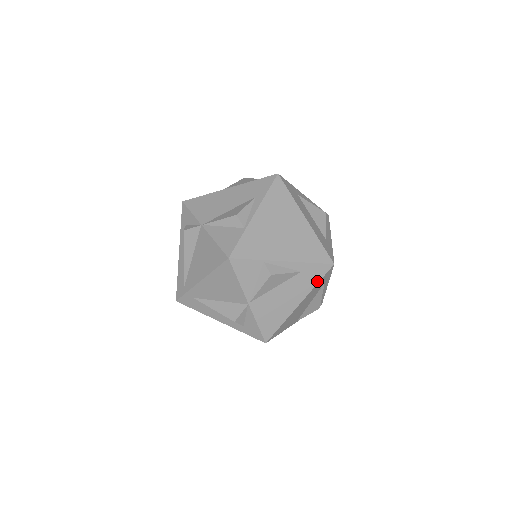
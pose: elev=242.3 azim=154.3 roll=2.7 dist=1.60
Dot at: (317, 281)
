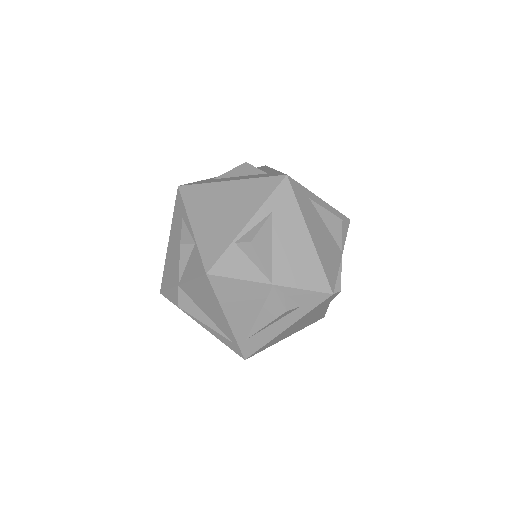
Dot at: (295, 202)
